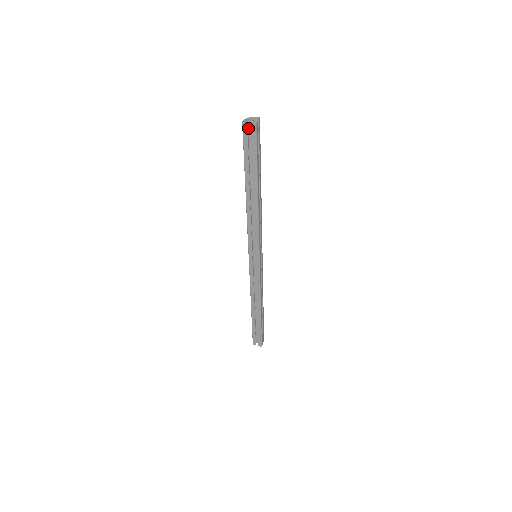
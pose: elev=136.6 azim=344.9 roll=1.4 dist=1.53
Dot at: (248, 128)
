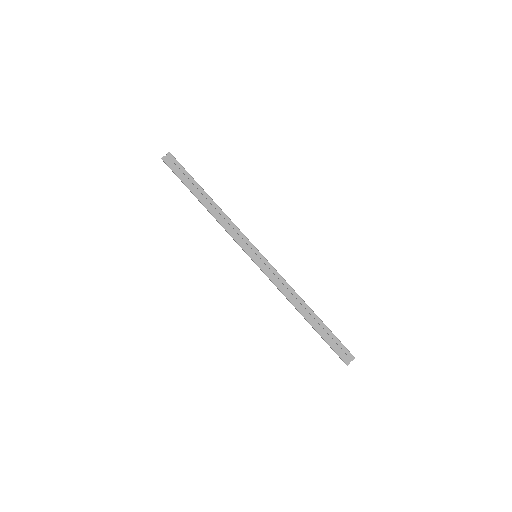
Dot at: (168, 162)
